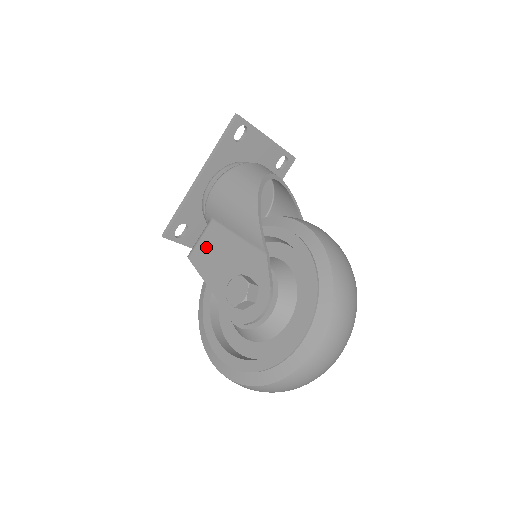
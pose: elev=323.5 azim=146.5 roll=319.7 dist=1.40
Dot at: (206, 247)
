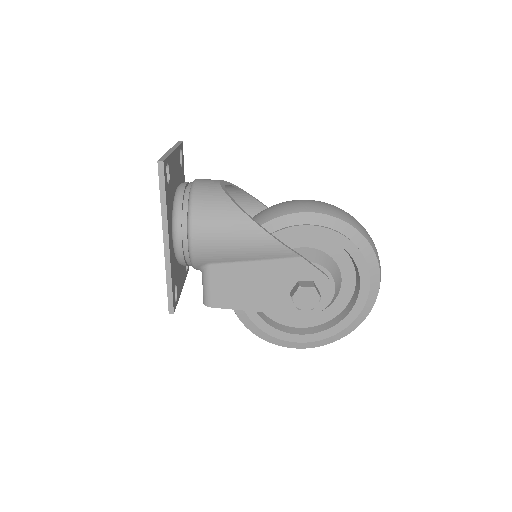
Dot at: (226, 288)
